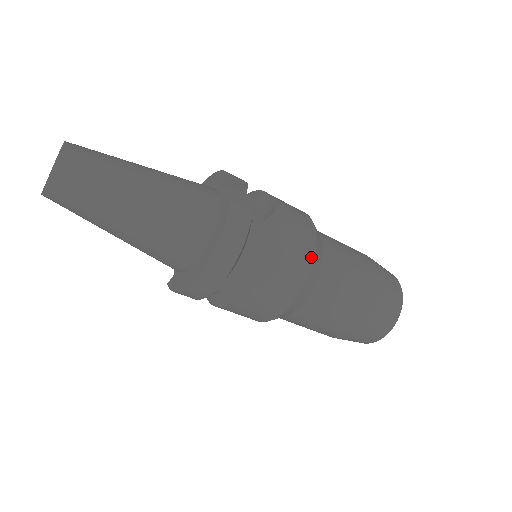
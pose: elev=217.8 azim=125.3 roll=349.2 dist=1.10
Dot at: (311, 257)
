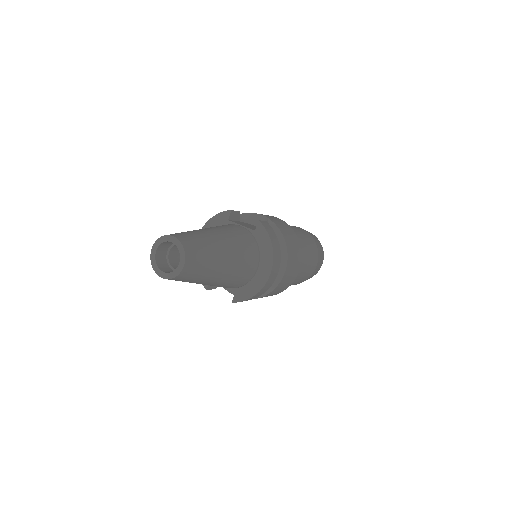
Dot at: (294, 233)
